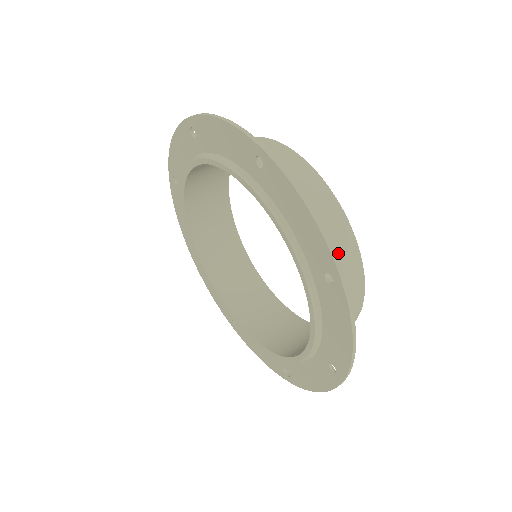
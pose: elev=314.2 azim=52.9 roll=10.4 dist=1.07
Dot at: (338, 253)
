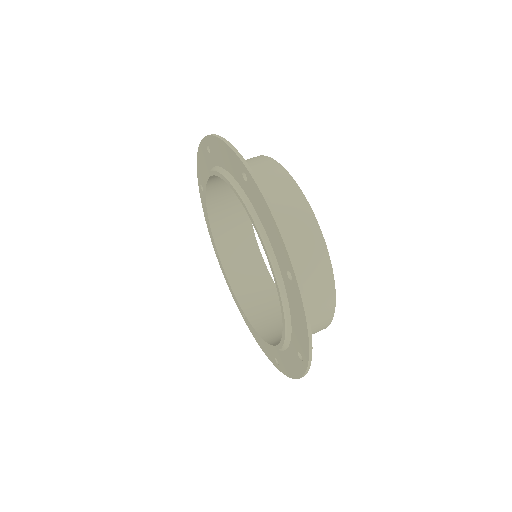
Dot at: (272, 182)
